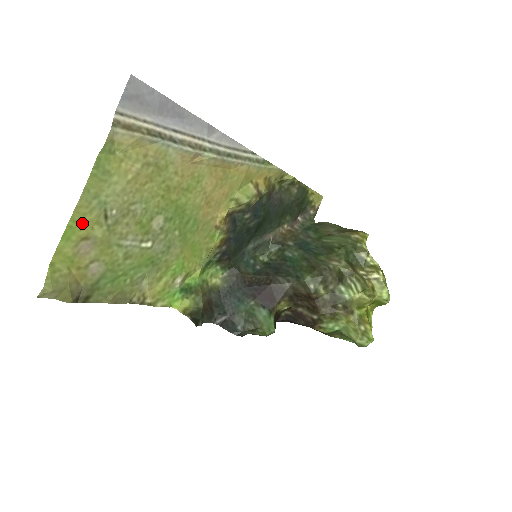
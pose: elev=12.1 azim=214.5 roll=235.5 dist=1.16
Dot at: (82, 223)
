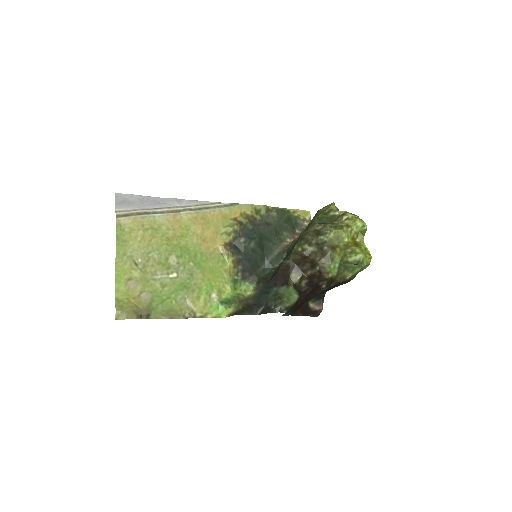
Dot at: (123, 271)
